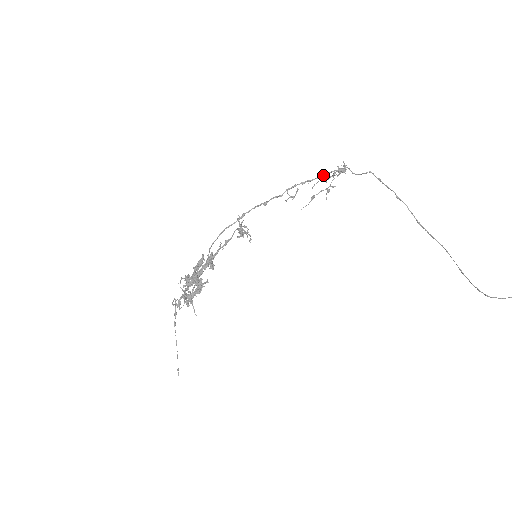
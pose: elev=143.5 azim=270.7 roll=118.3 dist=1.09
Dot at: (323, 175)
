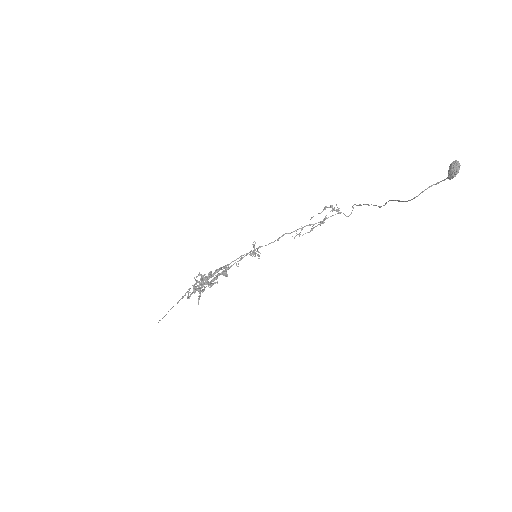
Dot at: (324, 220)
